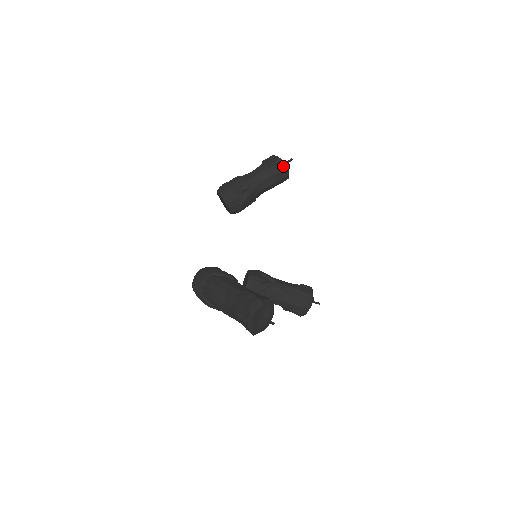
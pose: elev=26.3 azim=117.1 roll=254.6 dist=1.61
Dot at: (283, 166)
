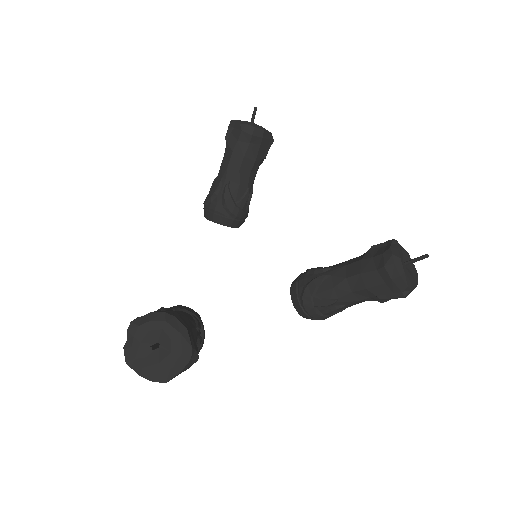
Dot at: (238, 125)
